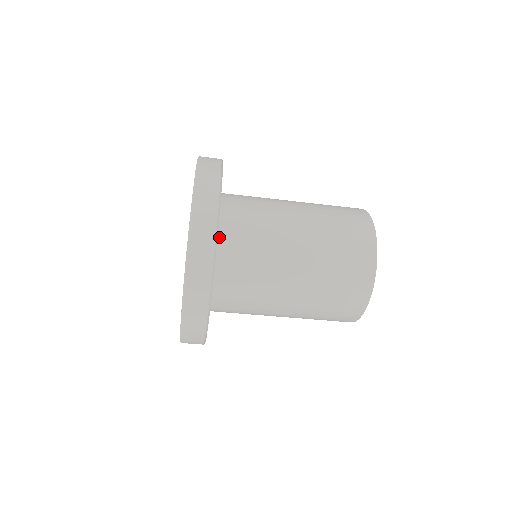
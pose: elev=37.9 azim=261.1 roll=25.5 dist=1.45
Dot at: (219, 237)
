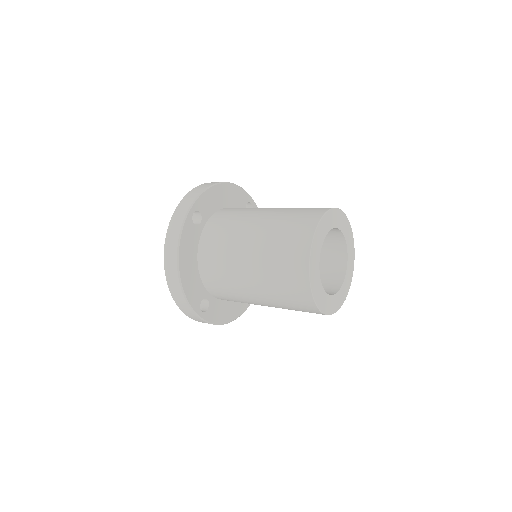
Dot at: (200, 268)
